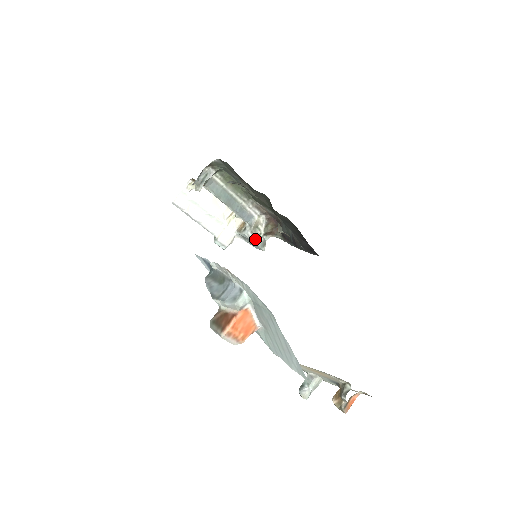
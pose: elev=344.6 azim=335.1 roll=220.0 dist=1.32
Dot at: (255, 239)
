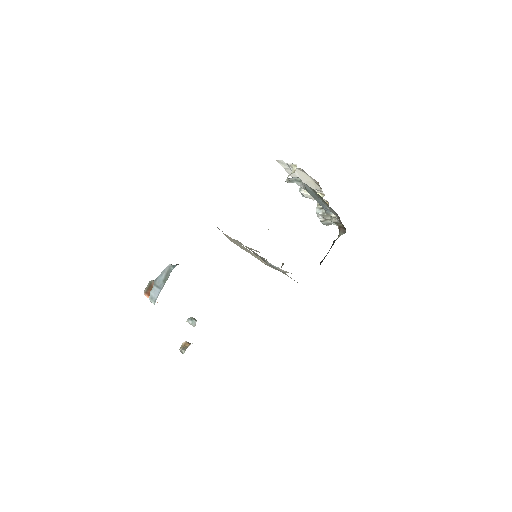
Dot at: (322, 218)
